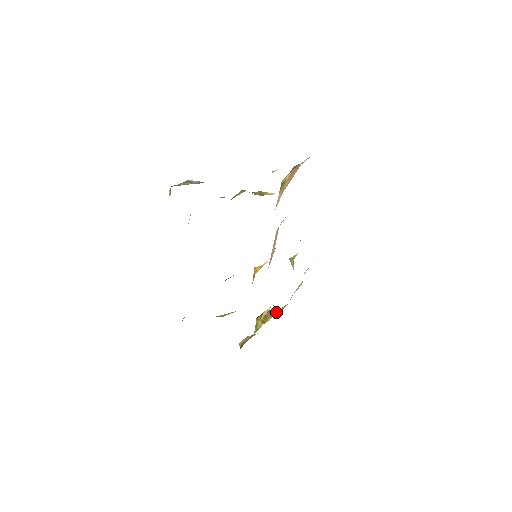
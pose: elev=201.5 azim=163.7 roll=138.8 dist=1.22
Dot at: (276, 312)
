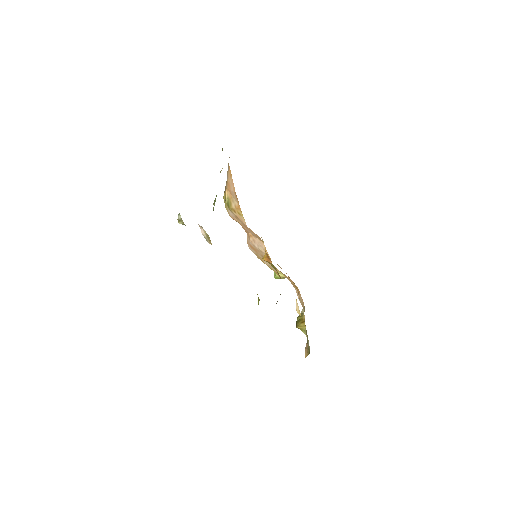
Dot at: occluded
